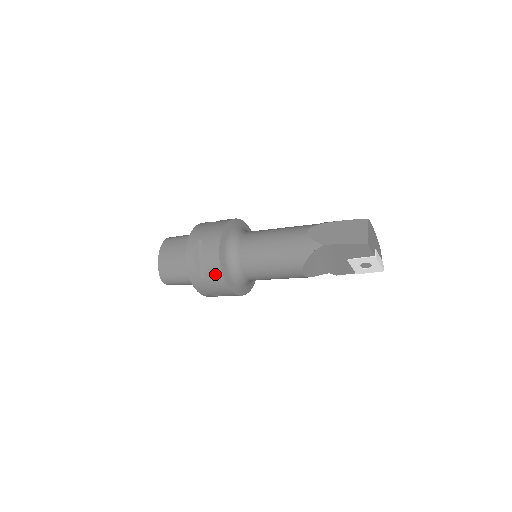
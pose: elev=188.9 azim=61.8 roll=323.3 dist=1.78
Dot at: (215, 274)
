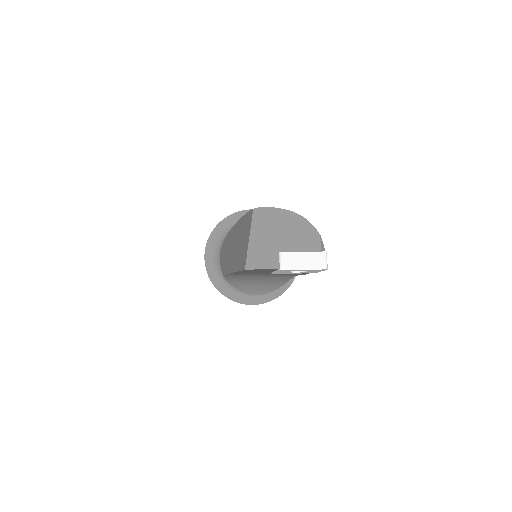
Dot at: occluded
